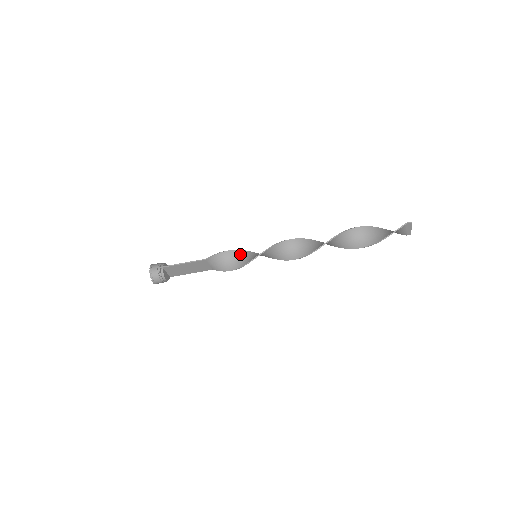
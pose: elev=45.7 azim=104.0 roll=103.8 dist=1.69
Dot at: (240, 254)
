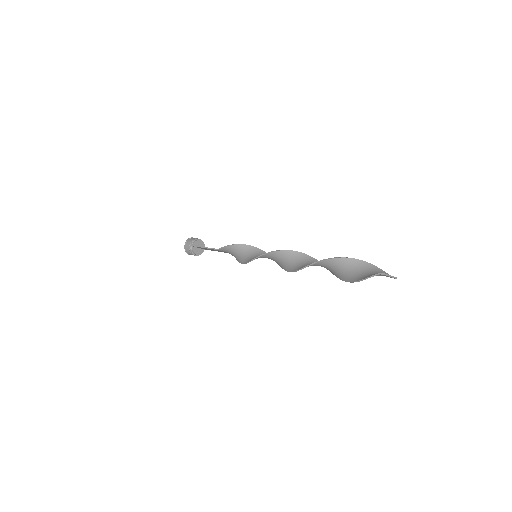
Dot at: (246, 249)
